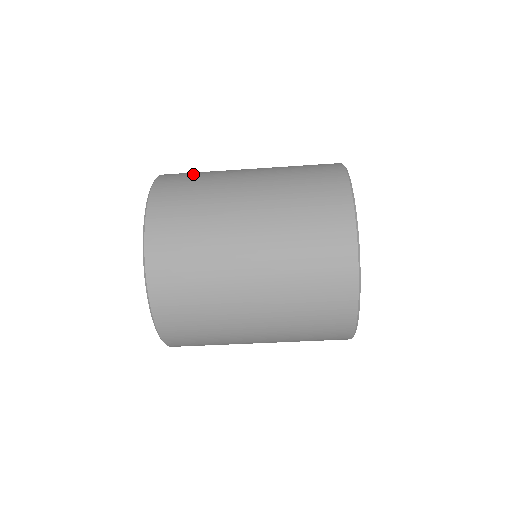
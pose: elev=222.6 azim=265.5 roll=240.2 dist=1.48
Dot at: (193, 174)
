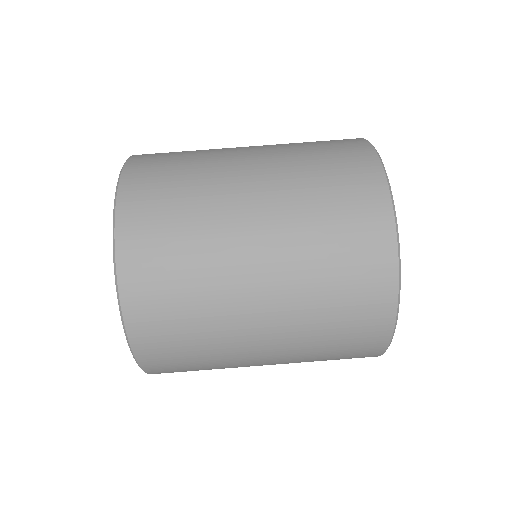
Dot at: occluded
